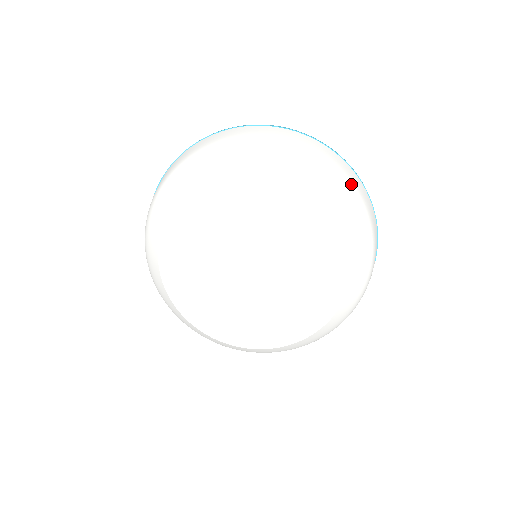
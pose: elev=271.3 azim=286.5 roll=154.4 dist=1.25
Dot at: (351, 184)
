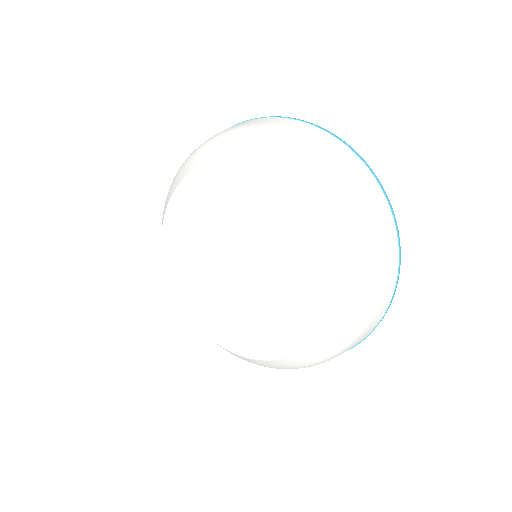
Dot at: (375, 301)
